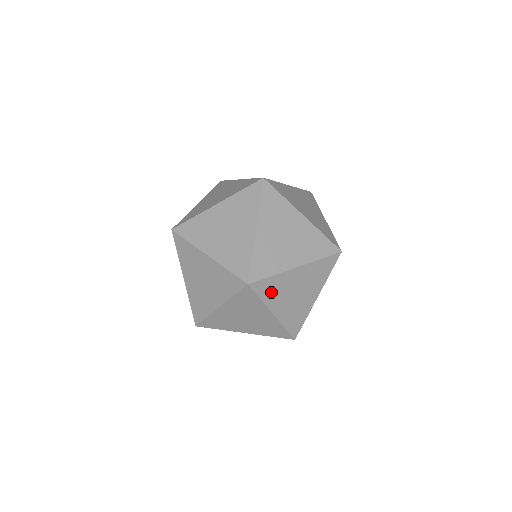
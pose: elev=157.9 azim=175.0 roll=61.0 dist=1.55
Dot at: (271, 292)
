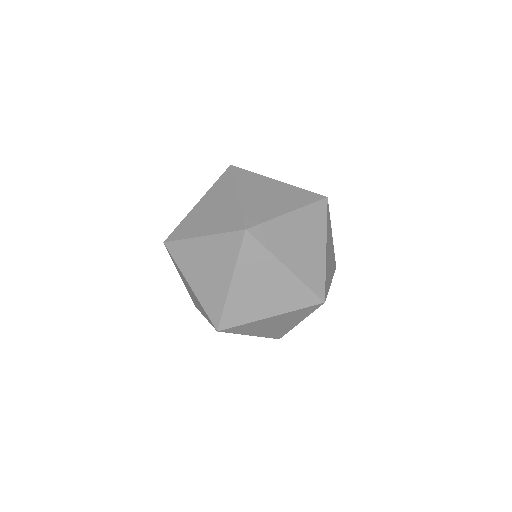
Dot at: (245, 329)
